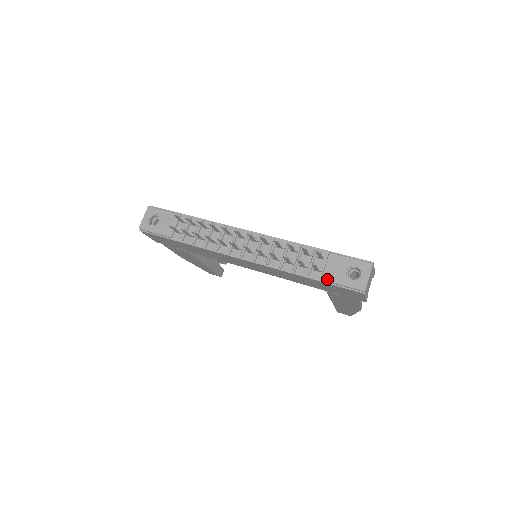
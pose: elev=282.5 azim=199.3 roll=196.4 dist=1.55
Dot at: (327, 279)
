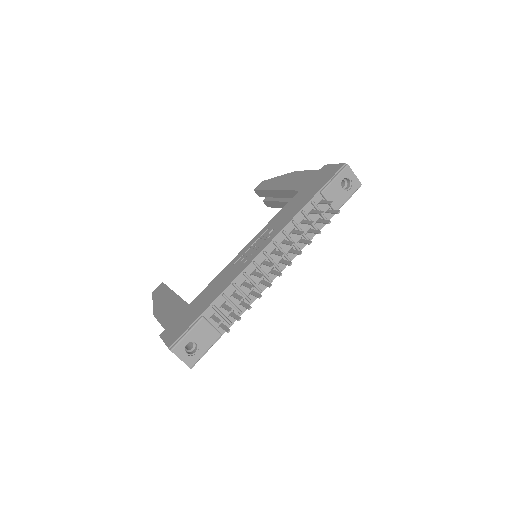
Dot at: (339, 208)
